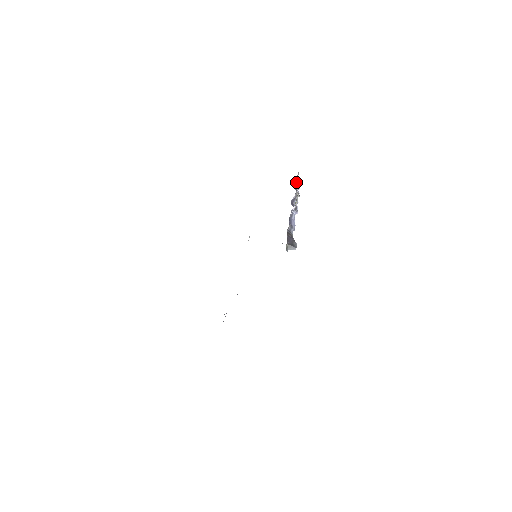
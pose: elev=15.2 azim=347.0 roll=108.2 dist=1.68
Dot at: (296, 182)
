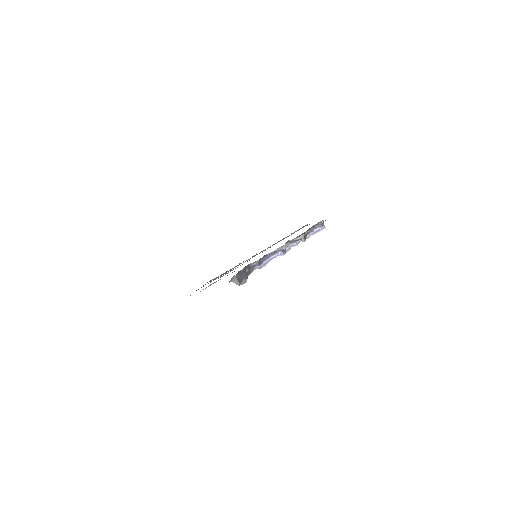
Dot at: (318, 226)
